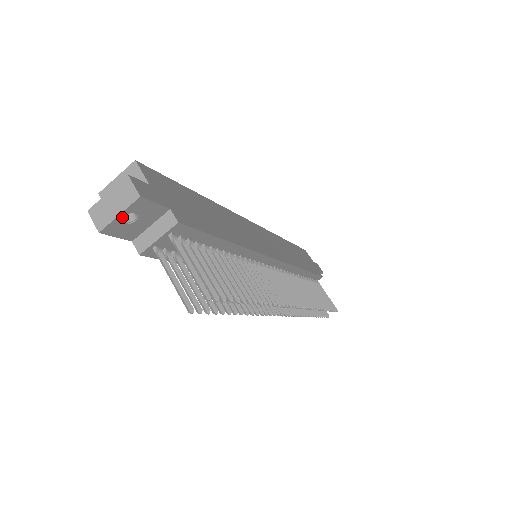
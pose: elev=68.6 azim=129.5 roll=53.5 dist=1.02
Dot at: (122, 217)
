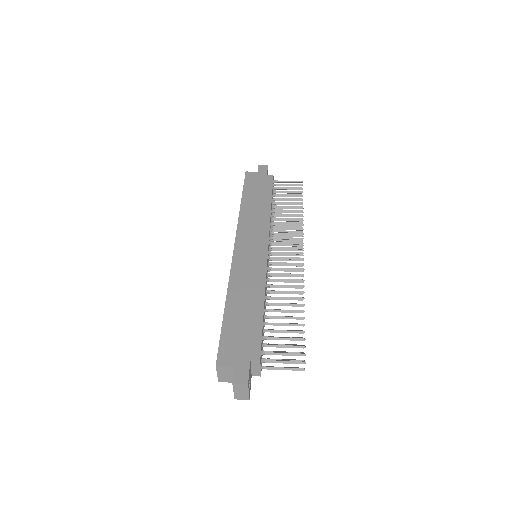
Dot at: (249, 390)
